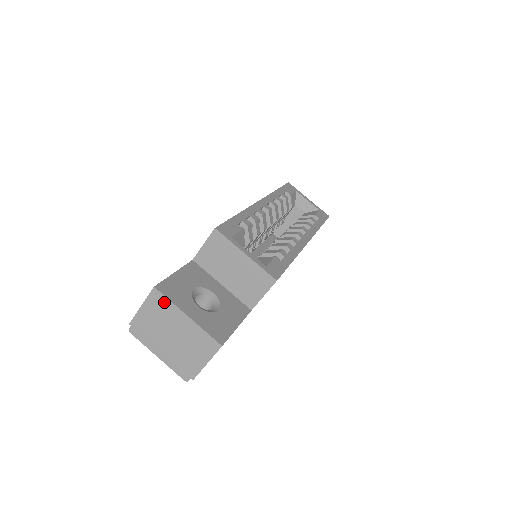
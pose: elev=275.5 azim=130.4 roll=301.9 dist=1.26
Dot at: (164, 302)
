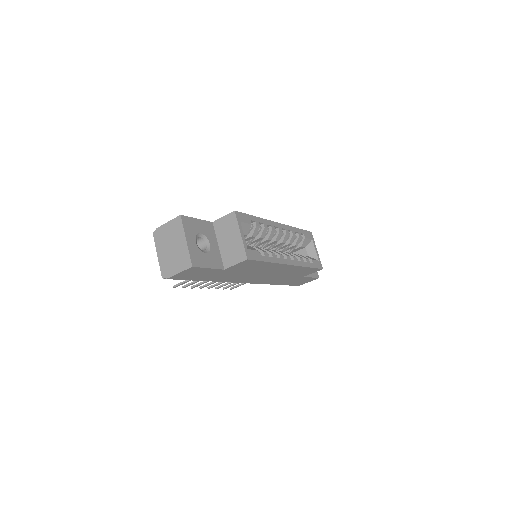
Dot at: (180, 226)
